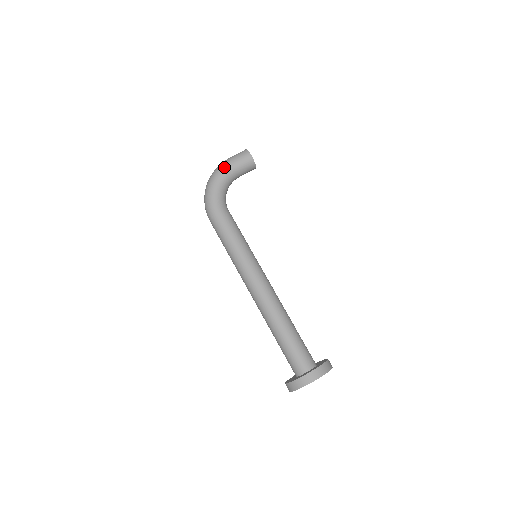
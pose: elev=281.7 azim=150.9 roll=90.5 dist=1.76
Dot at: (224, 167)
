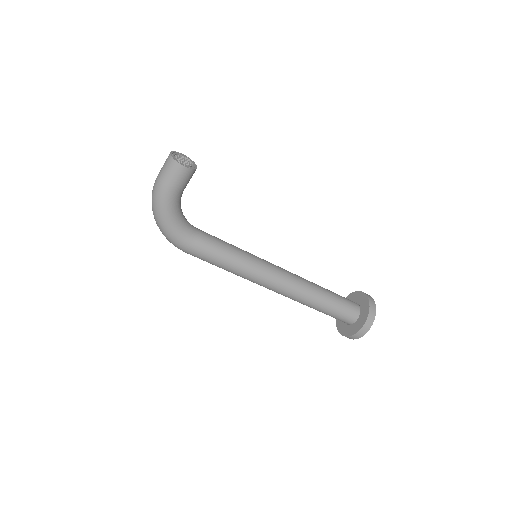
Dot at: (163, 199)
